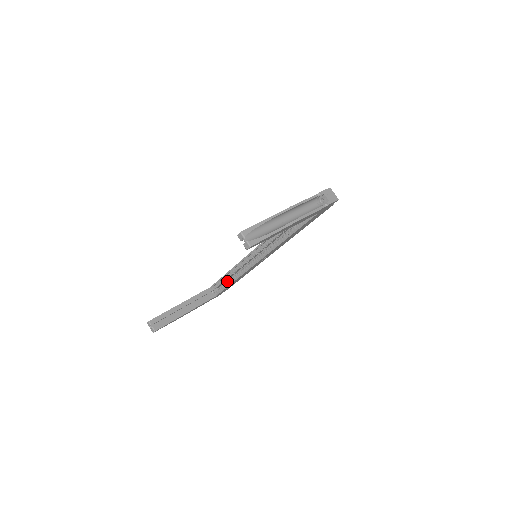
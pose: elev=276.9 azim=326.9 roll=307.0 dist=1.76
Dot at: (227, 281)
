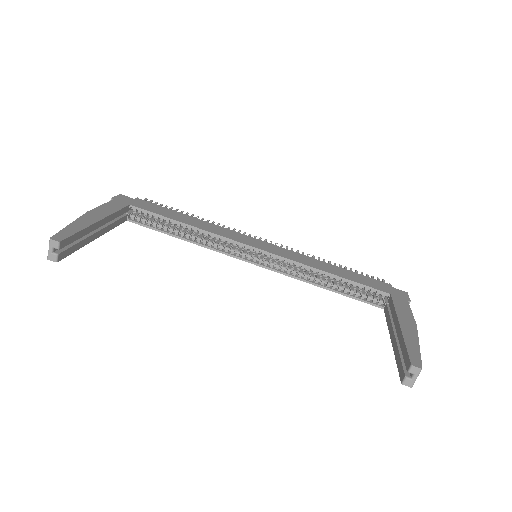
Dot at: occluded
